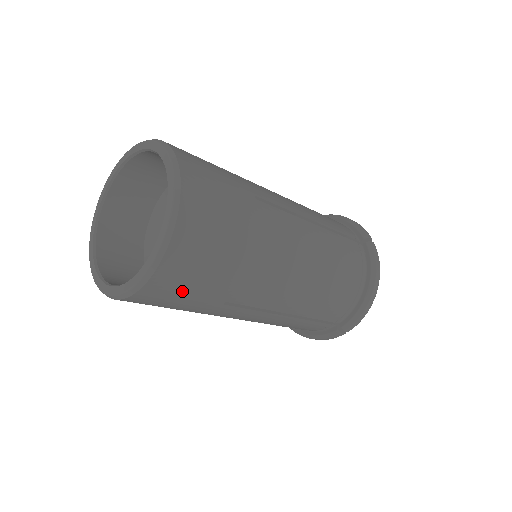
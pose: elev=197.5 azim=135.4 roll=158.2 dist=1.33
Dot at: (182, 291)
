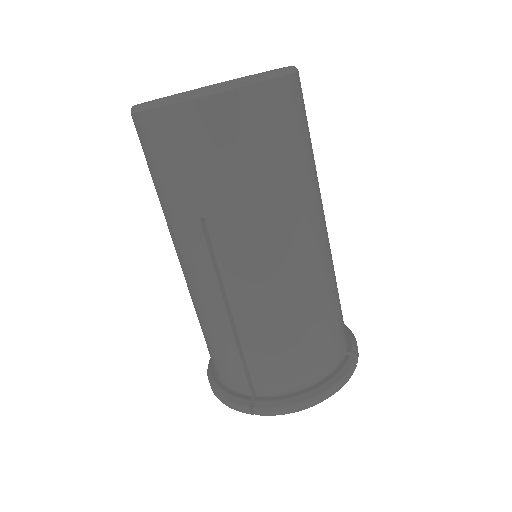
Dot at: (189, 153)
